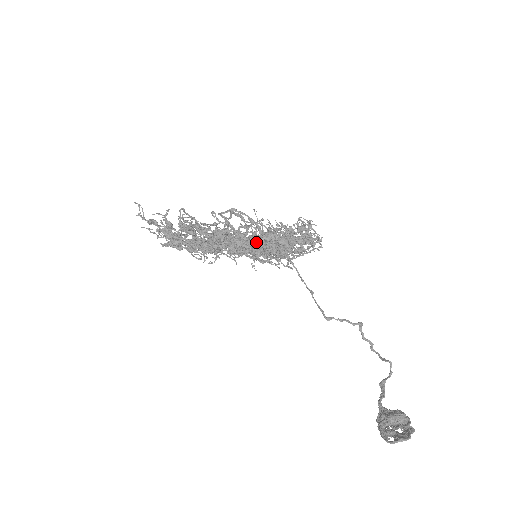
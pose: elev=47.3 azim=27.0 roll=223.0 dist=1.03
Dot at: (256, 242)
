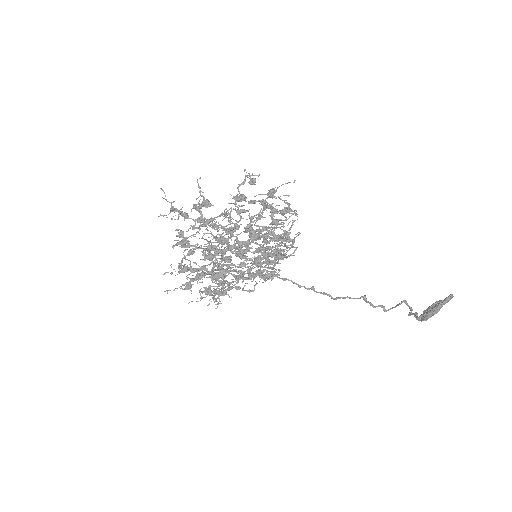
Dot at: (254, 180)
